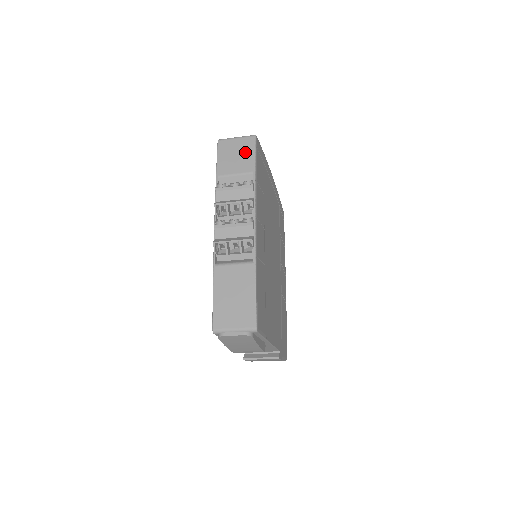
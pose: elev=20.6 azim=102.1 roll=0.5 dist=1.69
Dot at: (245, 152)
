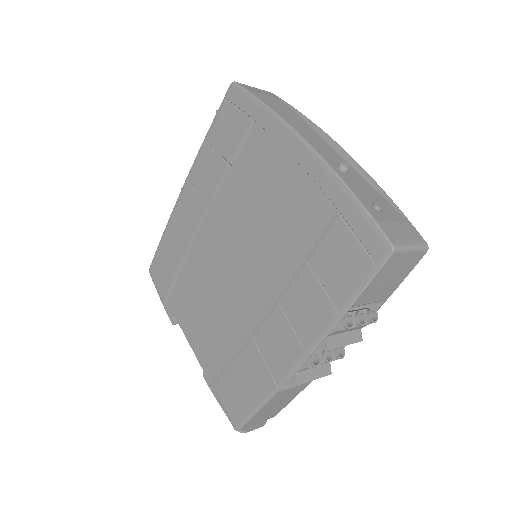
Dot at: (401, 275)
